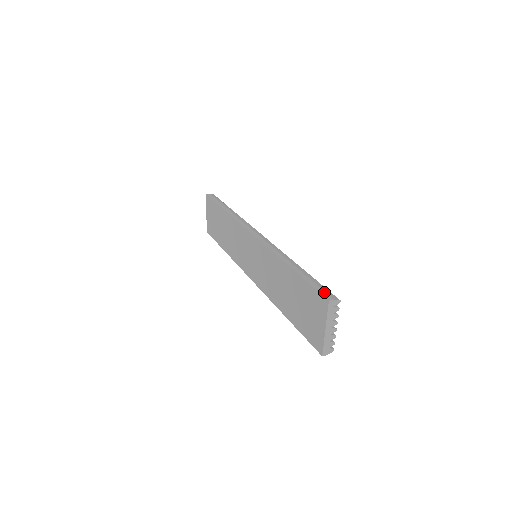
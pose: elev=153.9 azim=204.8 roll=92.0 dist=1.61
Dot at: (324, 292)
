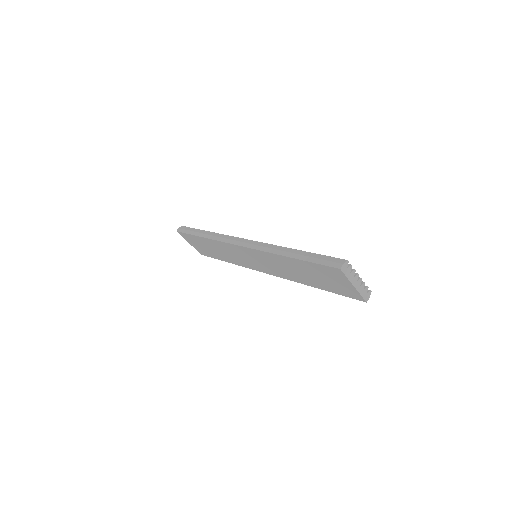
Dot at: (331, 263)
